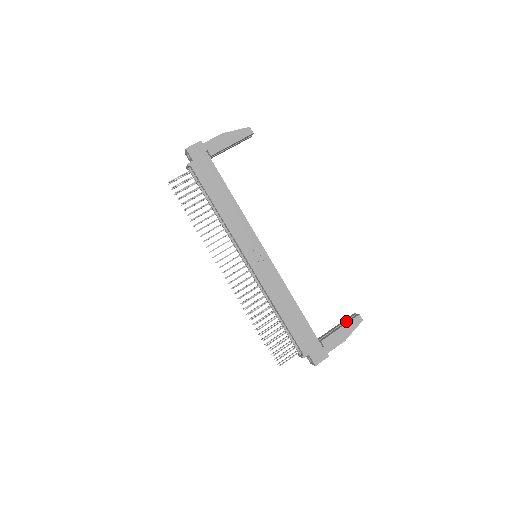
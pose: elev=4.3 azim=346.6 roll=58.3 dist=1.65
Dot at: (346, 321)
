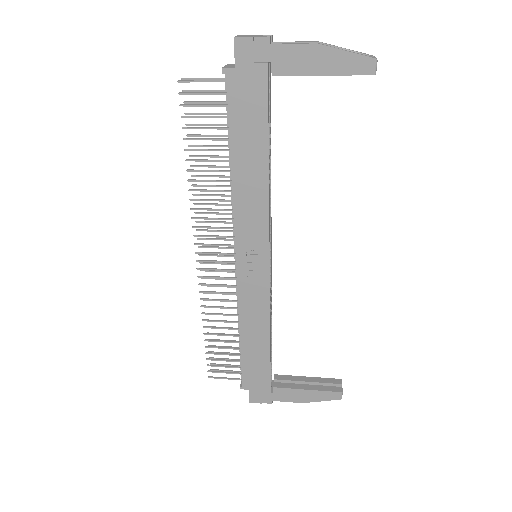
Dot at: (322, 385)
